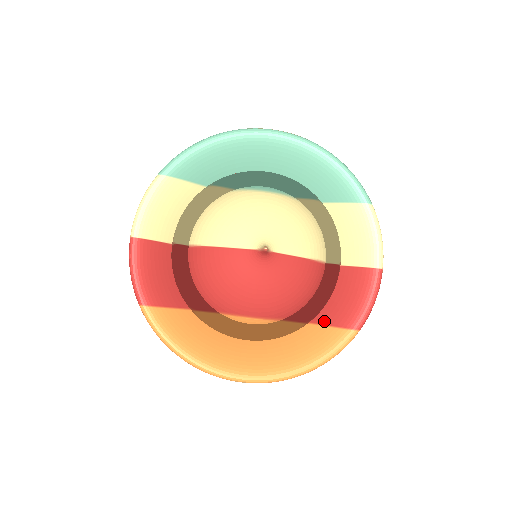
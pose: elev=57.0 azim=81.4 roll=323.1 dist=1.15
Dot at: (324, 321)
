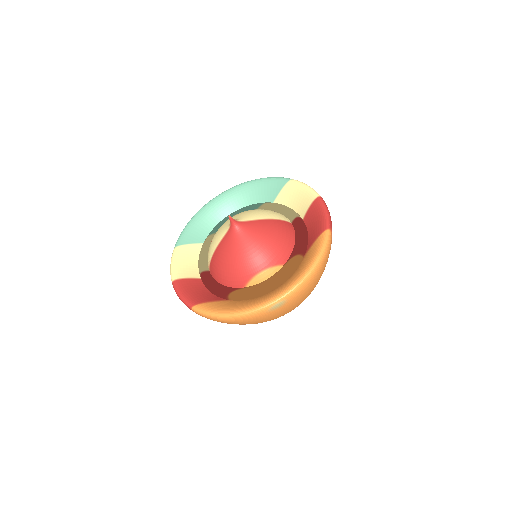
Dot at: (310, 246)
